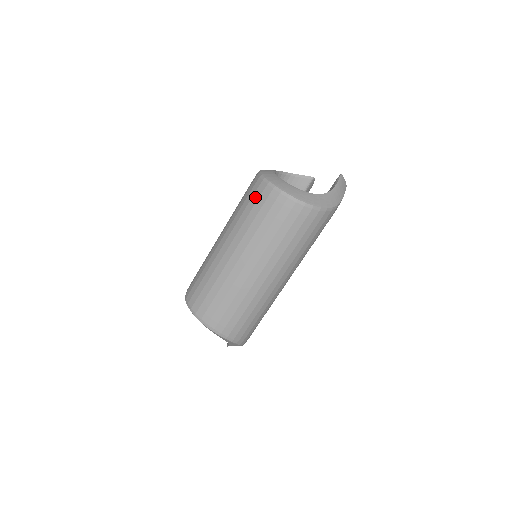
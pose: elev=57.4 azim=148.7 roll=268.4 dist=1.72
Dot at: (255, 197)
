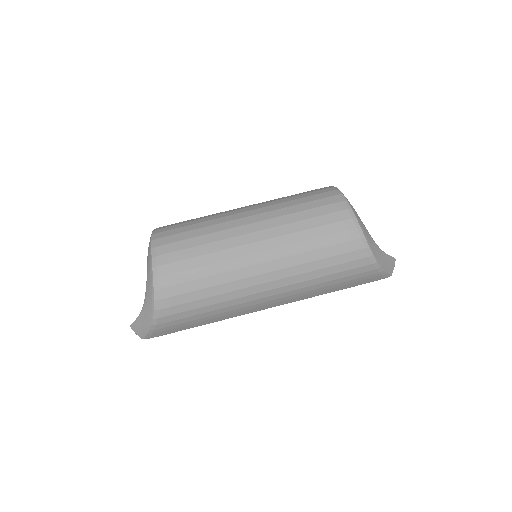
Dot at: (311, 191)
